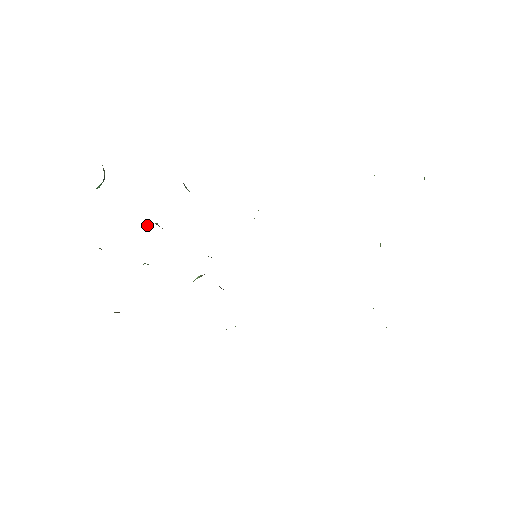
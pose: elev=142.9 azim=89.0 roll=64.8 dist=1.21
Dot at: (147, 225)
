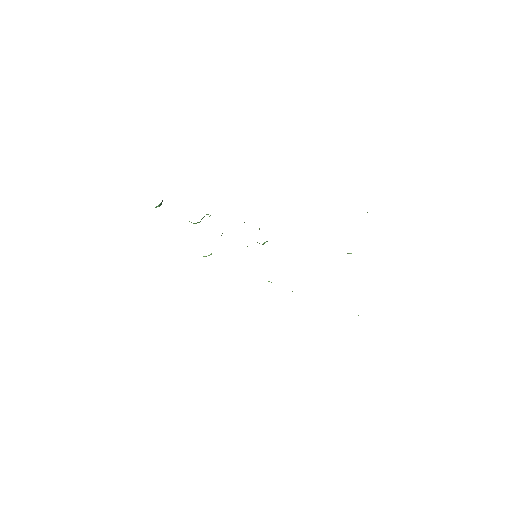
Dot at: occluded
